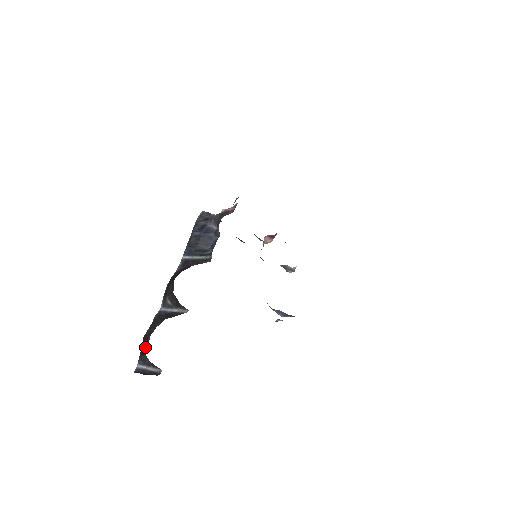
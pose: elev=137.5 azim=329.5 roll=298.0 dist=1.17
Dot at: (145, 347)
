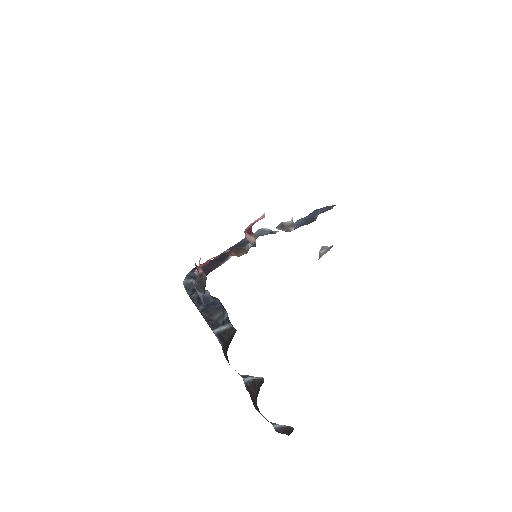
Dot at: occluded
